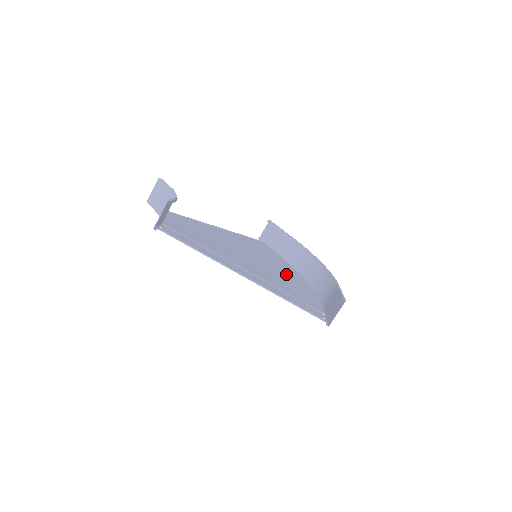
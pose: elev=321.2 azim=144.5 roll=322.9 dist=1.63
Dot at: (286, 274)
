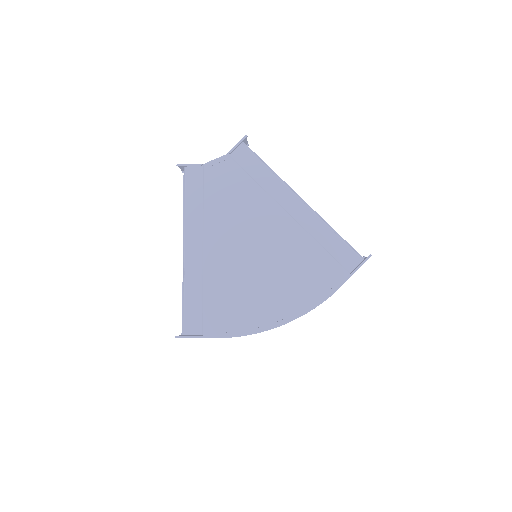
Dot at: (275, 292)
